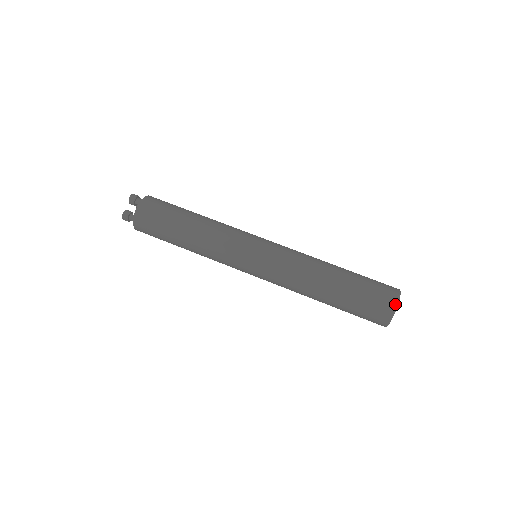
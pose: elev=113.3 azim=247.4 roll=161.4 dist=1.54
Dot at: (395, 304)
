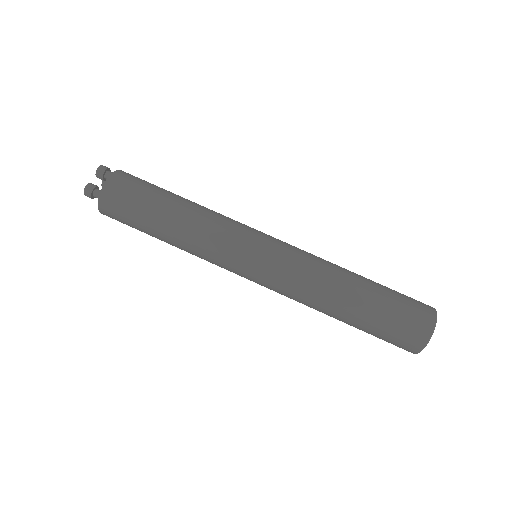
Dot at: (433, 321)
